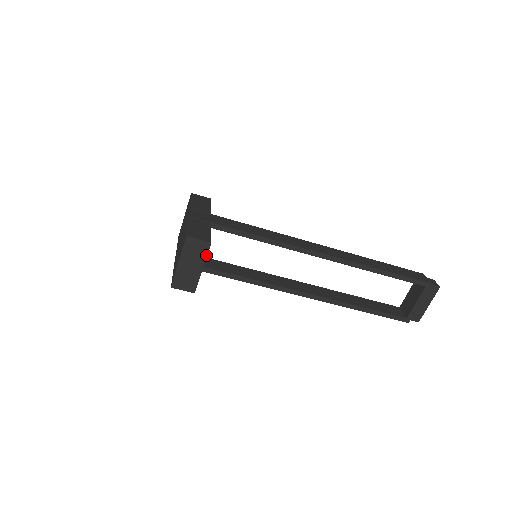
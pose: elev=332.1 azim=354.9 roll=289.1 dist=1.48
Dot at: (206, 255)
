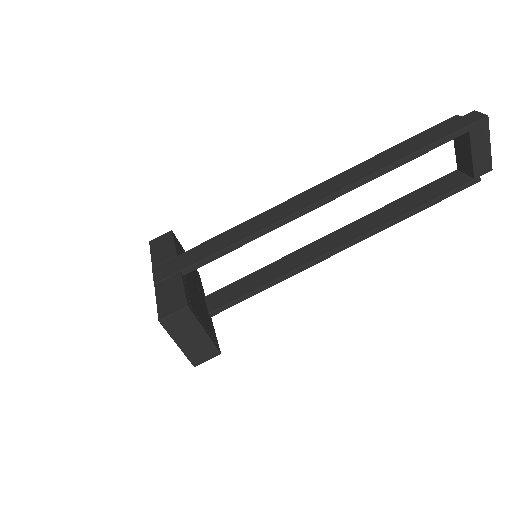
Dot at: (195, 319)
